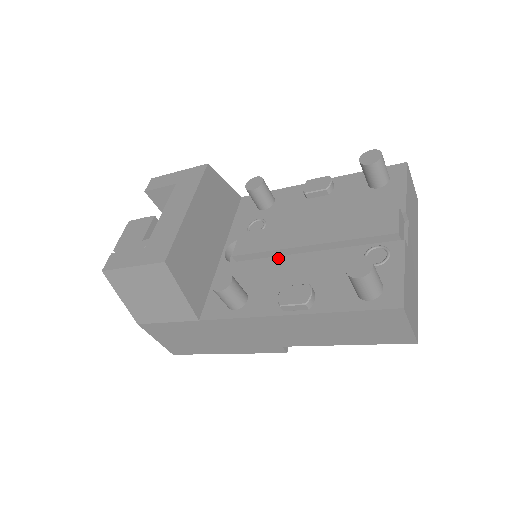
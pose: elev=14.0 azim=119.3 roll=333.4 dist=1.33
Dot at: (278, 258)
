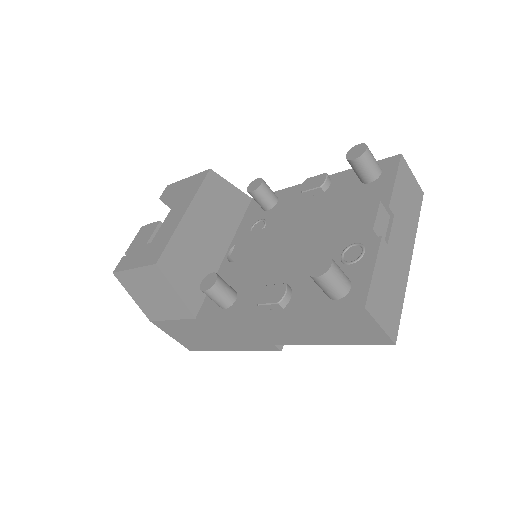
Dot at: (269, 258)
